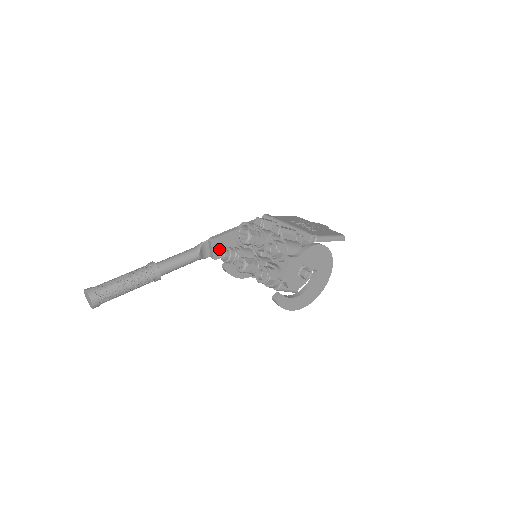
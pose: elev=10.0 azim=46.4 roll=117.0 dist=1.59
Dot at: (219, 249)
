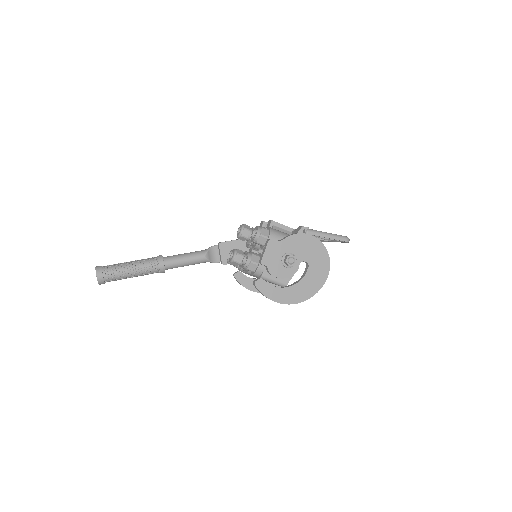
Dot at: (228, 254)
